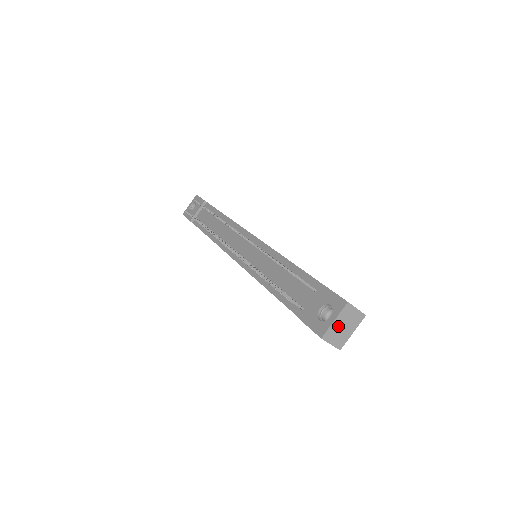
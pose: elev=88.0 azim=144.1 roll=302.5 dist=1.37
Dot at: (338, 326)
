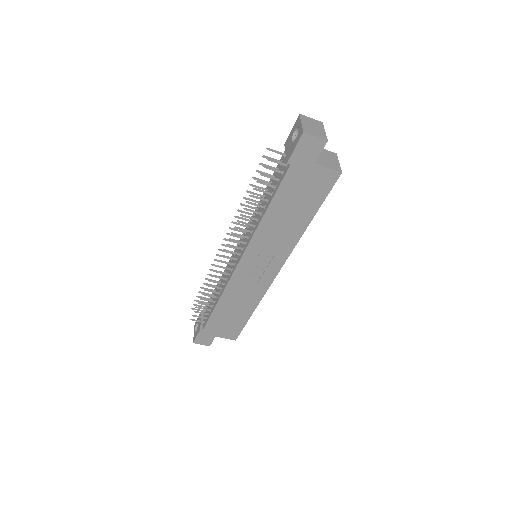
Dot at: (308, 126)
